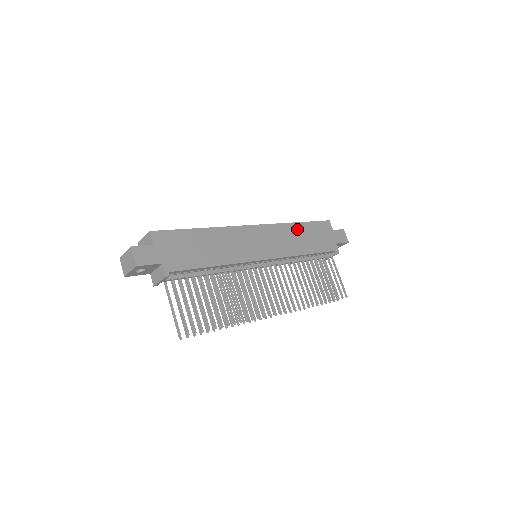
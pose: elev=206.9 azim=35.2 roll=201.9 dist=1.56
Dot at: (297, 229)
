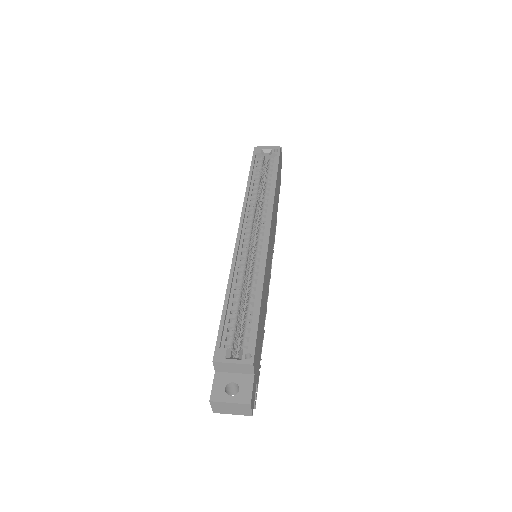
Dot at: occluded
